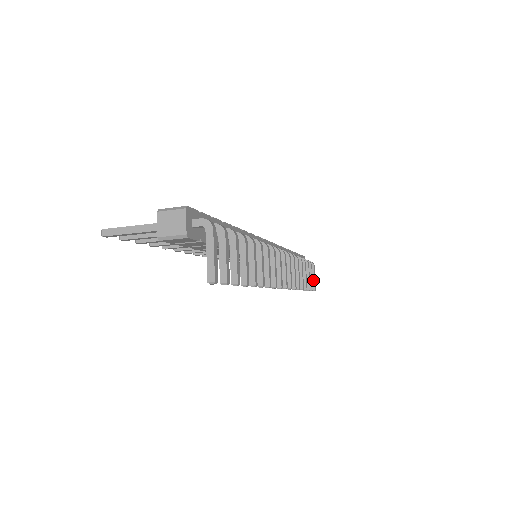
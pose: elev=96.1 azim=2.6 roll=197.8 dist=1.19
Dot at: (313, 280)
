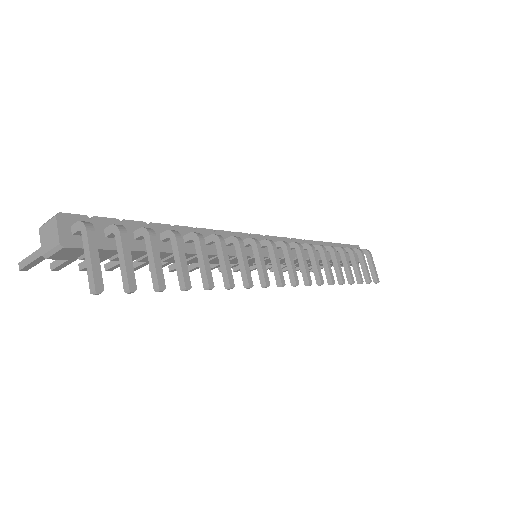
Dot at: (372, 270)
